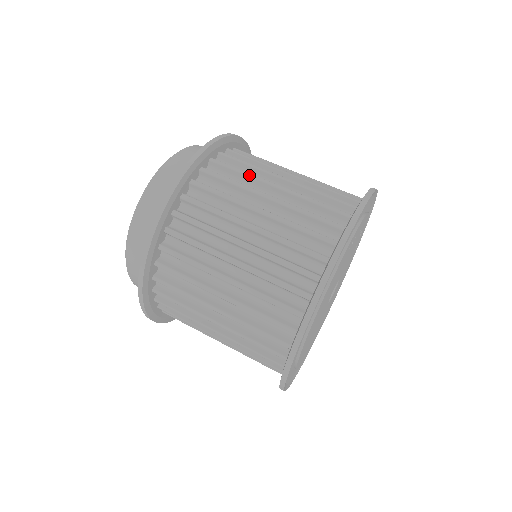
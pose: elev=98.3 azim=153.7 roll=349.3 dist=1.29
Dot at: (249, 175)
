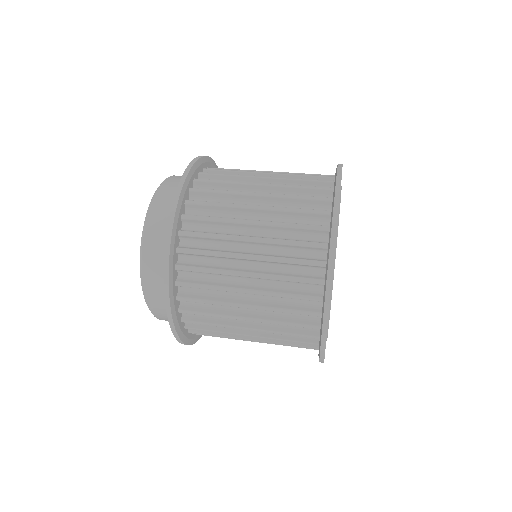
Dot at: (218, 255)
